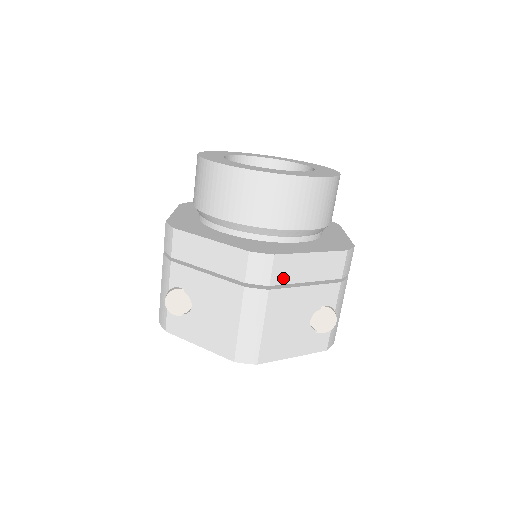
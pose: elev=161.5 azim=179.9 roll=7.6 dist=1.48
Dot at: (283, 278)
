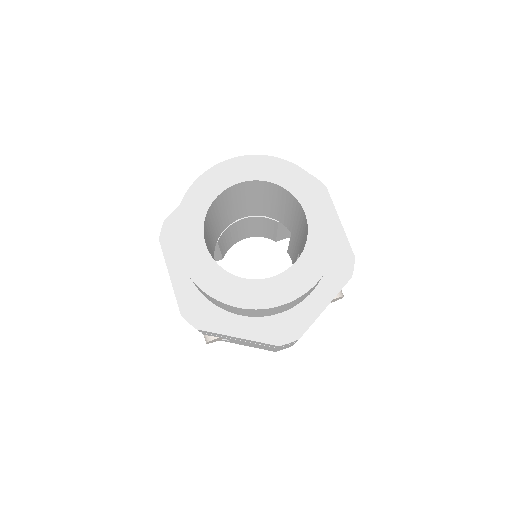
Dot at: occluded
